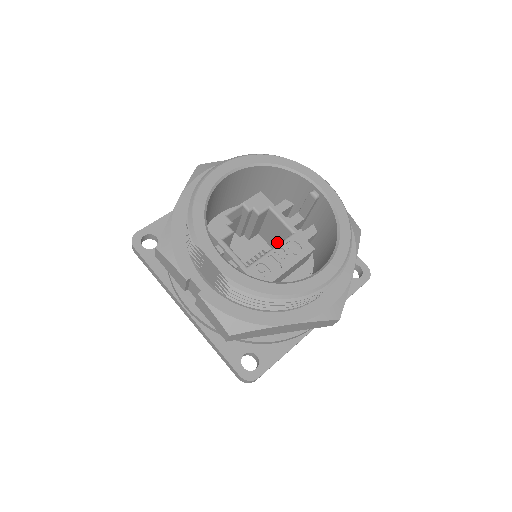
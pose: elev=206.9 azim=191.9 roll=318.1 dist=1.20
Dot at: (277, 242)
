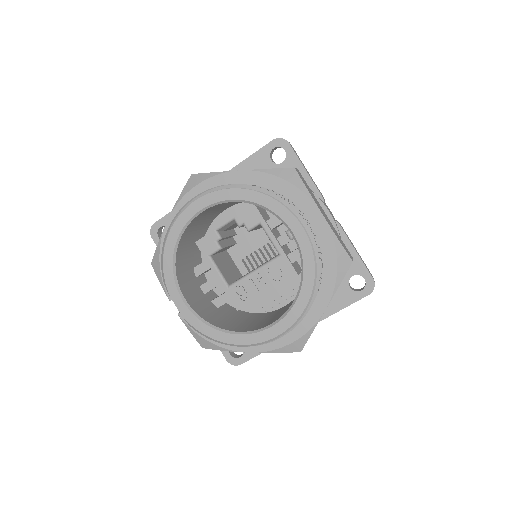
Dot at: occluded
